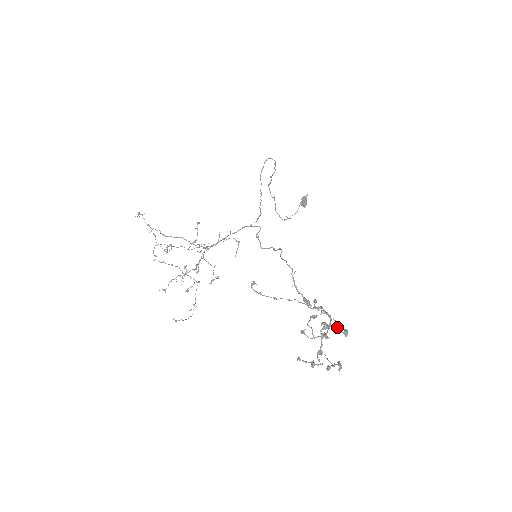
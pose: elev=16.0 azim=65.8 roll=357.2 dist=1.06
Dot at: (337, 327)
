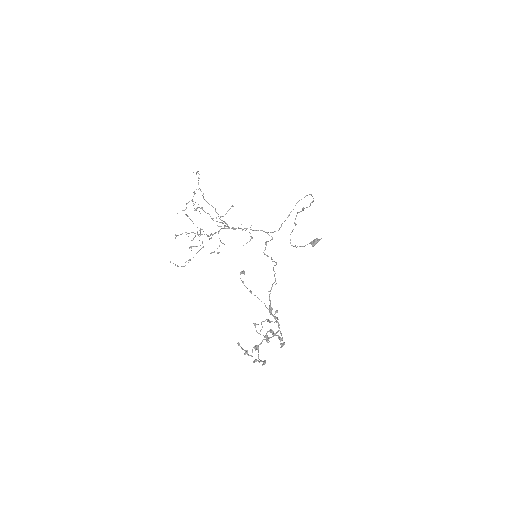
Dot at: (279, 339)
